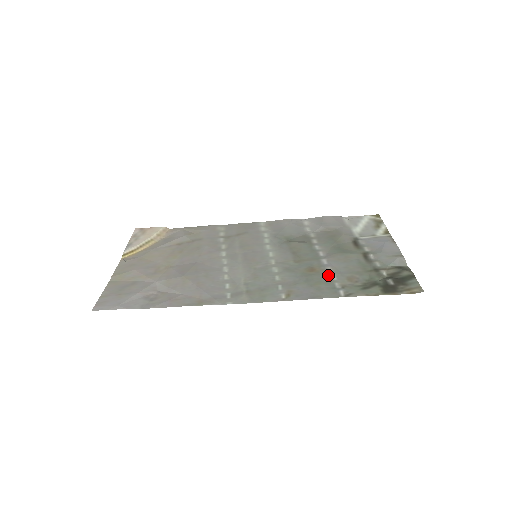
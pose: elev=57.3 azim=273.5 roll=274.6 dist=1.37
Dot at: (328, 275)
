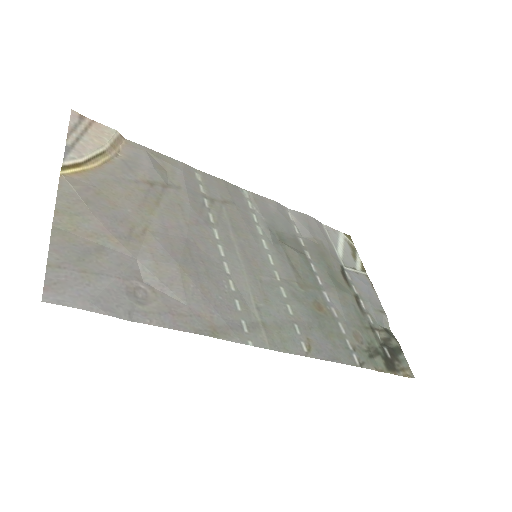
Dot at: (337, 323)
